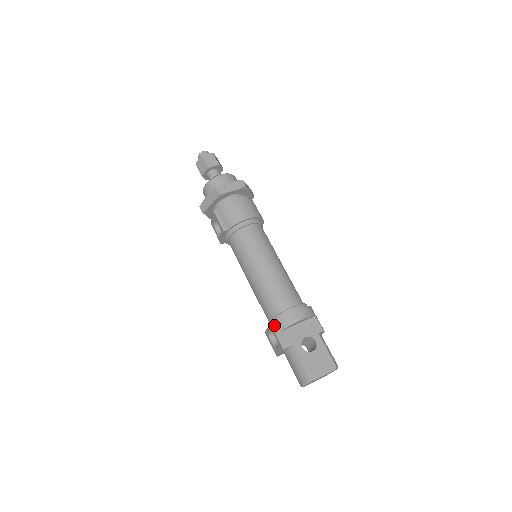
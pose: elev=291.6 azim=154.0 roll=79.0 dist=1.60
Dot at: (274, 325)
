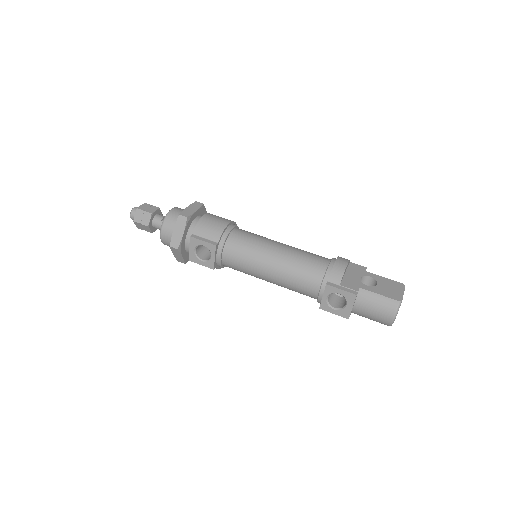
Dot at: (330, 284)
